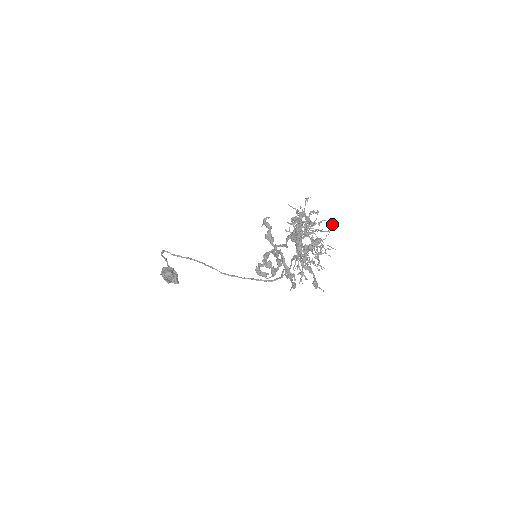
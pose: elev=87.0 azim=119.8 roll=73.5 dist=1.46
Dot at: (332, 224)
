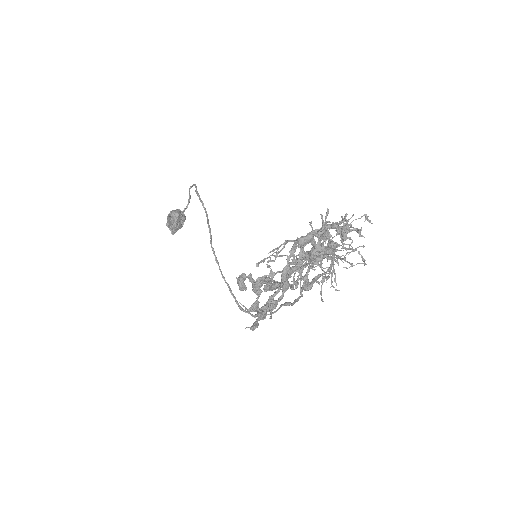
Dot at: (364, 262)
